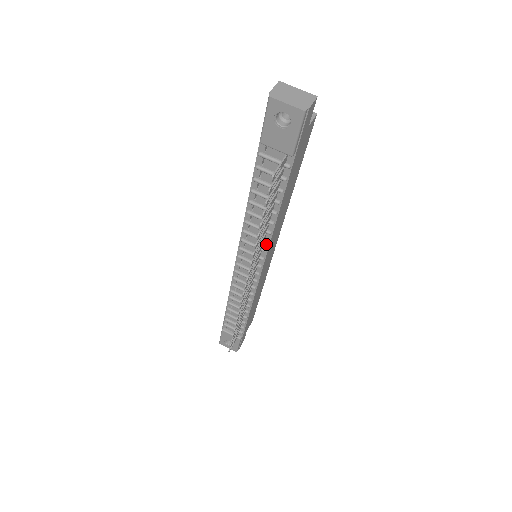
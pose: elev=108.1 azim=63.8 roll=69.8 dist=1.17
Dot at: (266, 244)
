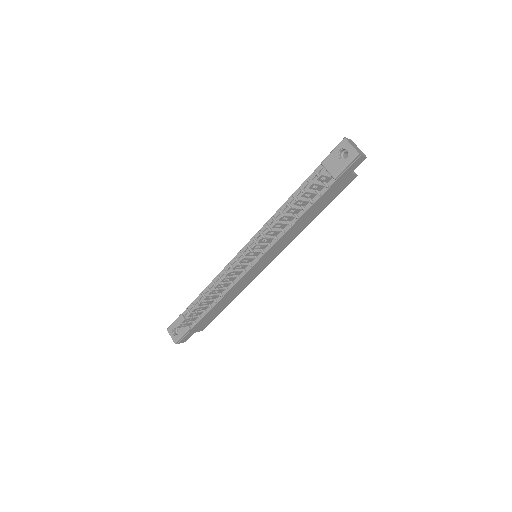
Dot at: (274, 241)
